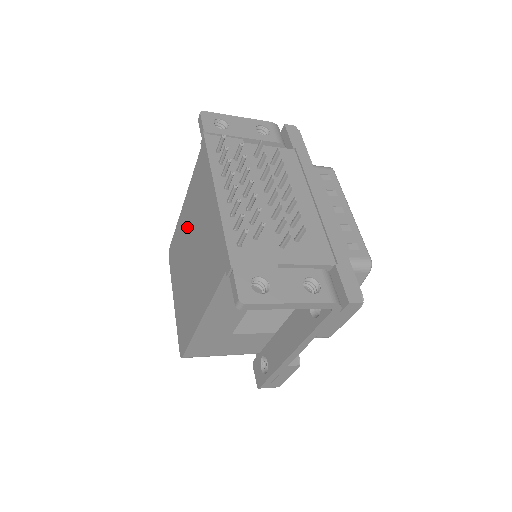
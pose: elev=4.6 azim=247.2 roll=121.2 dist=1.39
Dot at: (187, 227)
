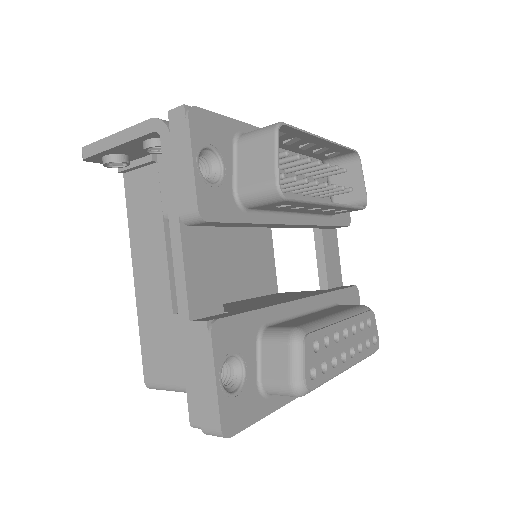
Dot at: occluded
